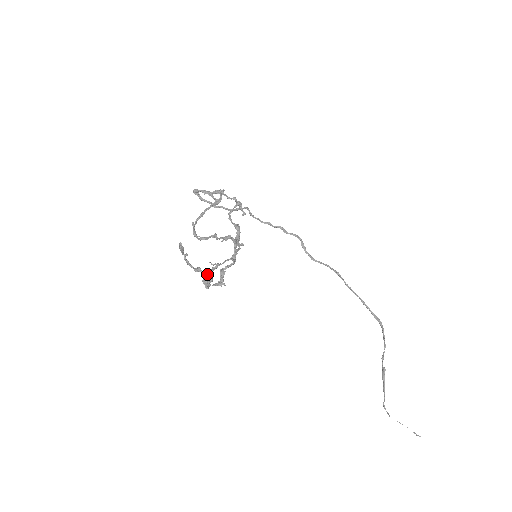
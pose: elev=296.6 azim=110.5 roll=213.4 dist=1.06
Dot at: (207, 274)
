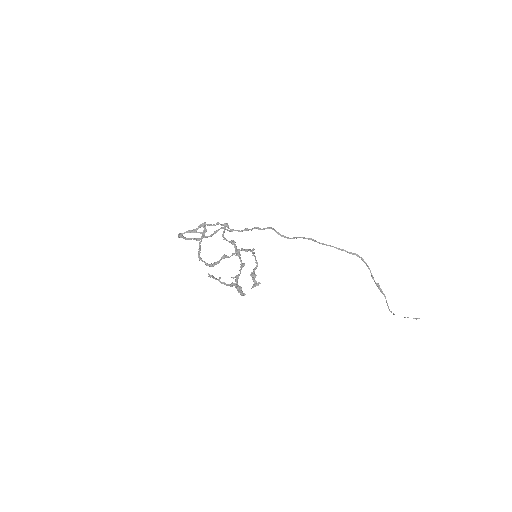
Dot at: (235, 287)
